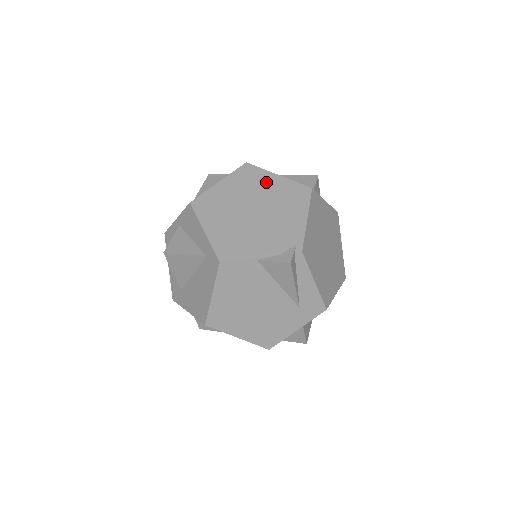
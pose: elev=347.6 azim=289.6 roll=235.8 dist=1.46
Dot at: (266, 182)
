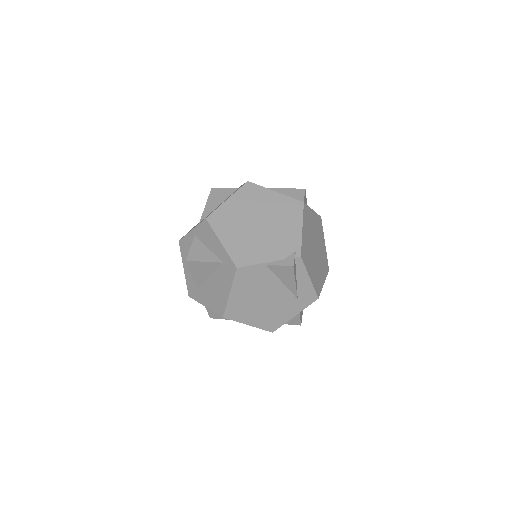
Dot at: (266, 198)
